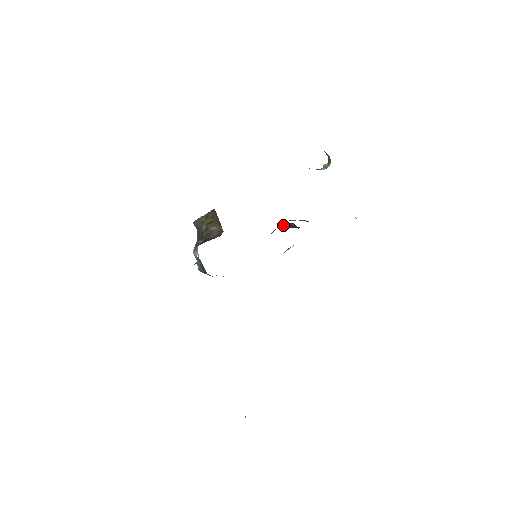
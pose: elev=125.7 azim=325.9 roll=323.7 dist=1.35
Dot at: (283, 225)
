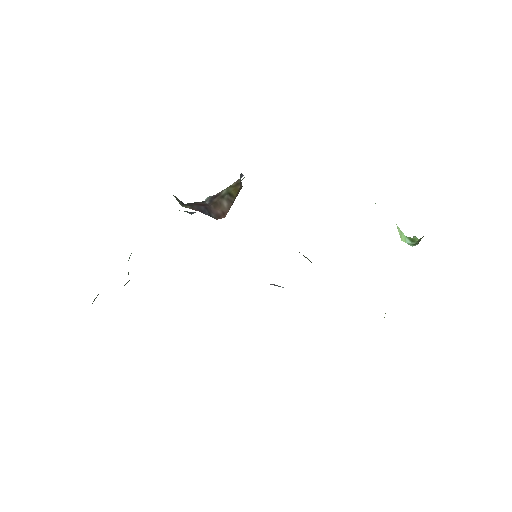
Dot at: occluded
